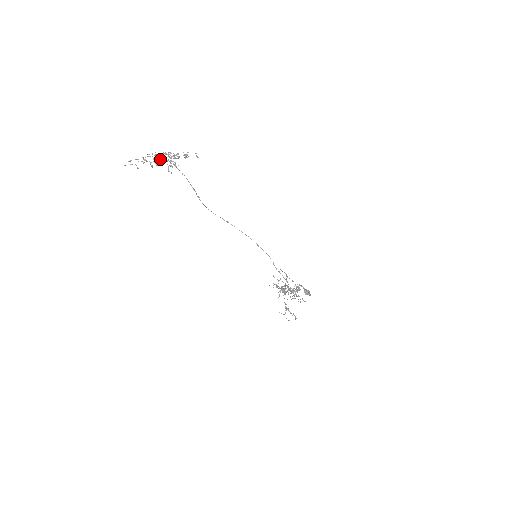
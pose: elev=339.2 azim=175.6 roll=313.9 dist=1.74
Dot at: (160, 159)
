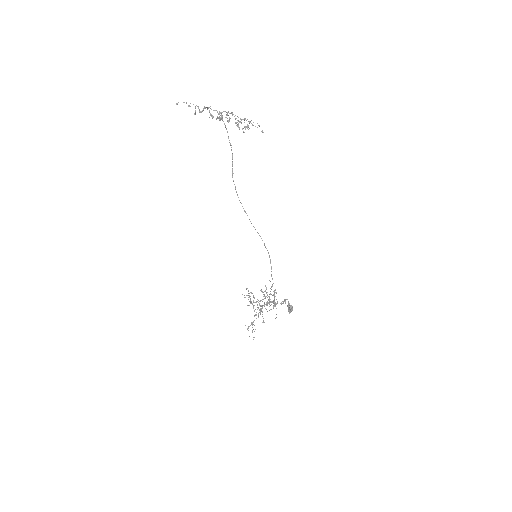
Dot at: (213, 117)
